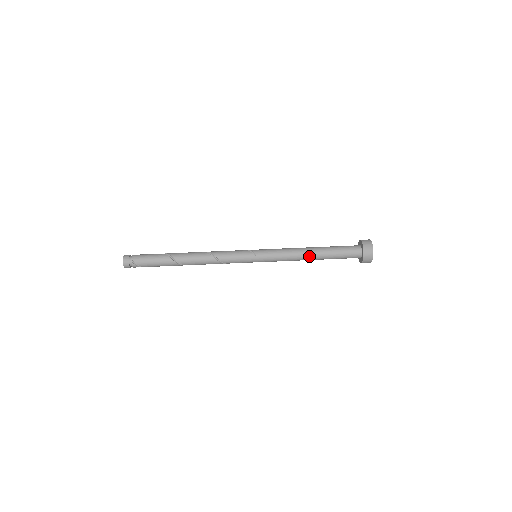
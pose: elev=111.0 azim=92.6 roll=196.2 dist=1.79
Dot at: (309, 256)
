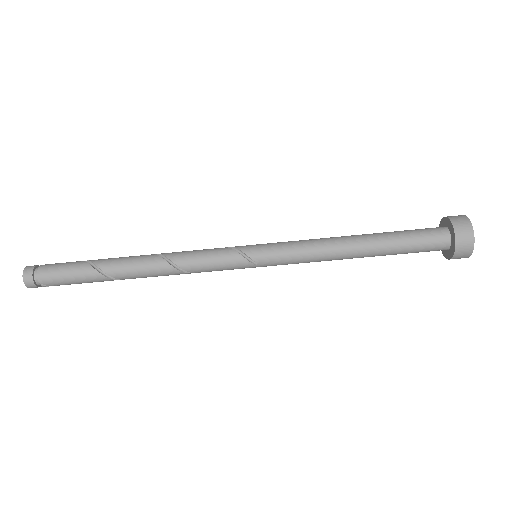
Dot at: (352, 258)
